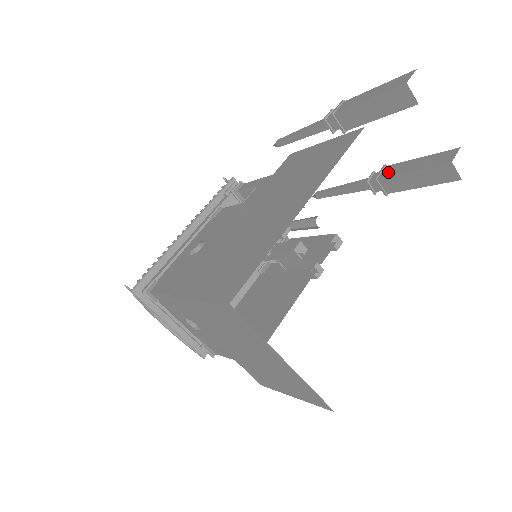
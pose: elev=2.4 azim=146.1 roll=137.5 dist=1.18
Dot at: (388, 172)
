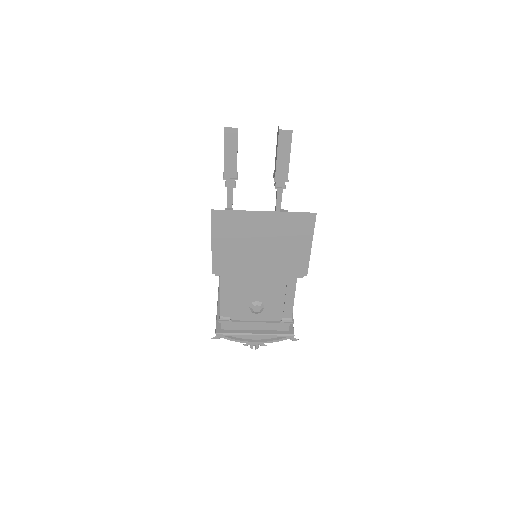
Dot at: (275, 172)
